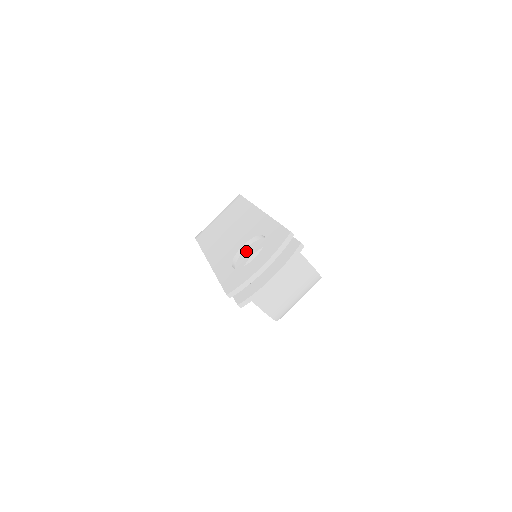
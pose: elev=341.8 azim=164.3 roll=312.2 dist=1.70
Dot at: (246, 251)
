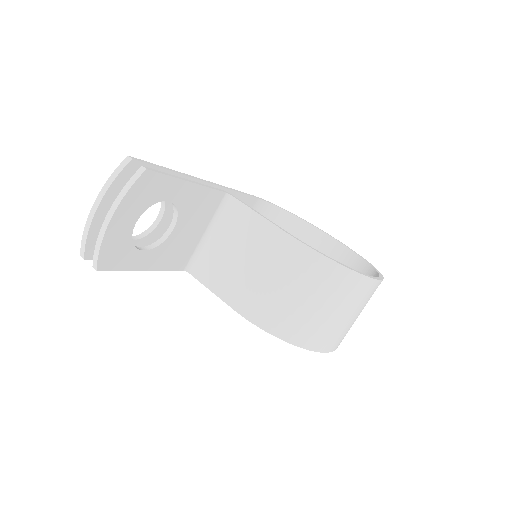
Dot at: occluded
